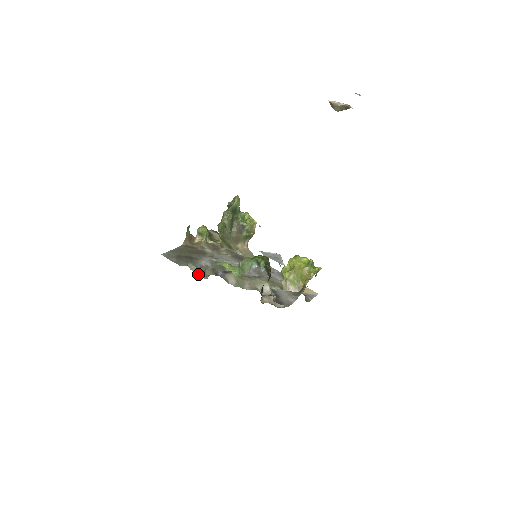
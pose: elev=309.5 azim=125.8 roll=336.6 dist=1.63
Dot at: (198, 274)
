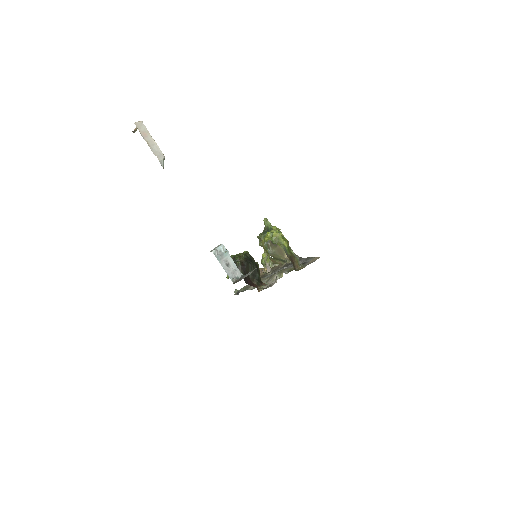
Dot at: (236, 294)
